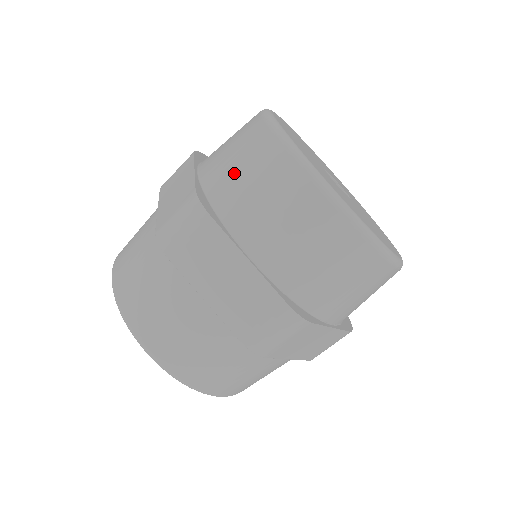
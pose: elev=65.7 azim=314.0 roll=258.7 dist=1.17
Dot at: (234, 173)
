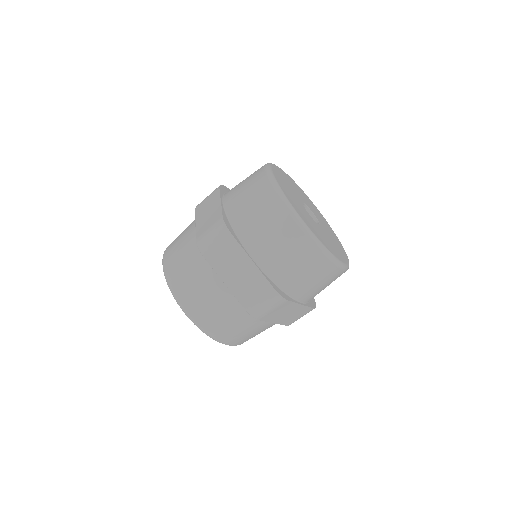
Dot at: (246, 208)
